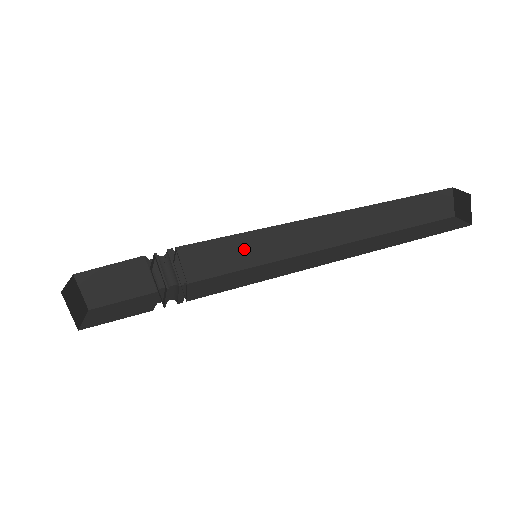
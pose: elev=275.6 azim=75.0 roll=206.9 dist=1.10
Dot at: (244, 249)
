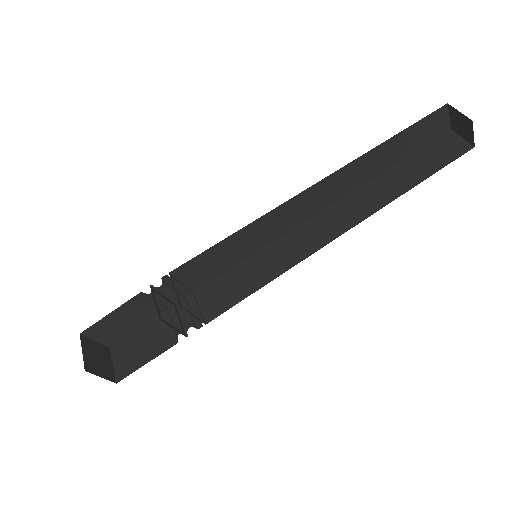
Dot at: (238, 245)
